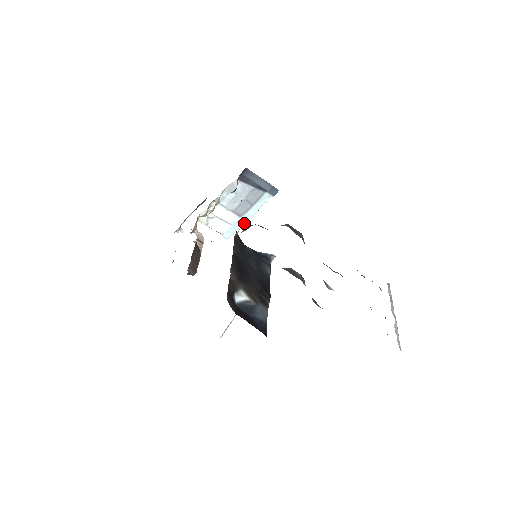
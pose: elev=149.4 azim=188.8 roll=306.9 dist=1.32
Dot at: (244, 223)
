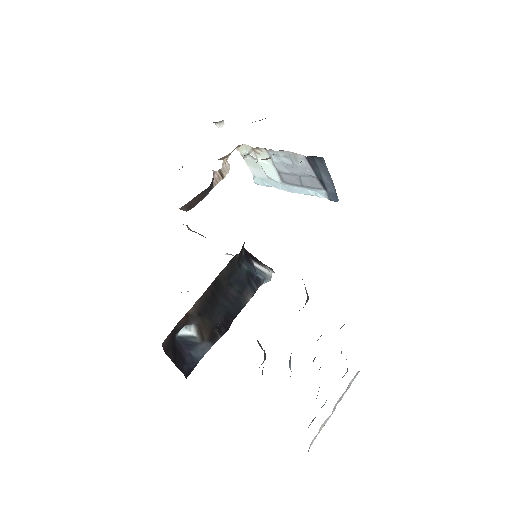
Dot at: (282, 189)
